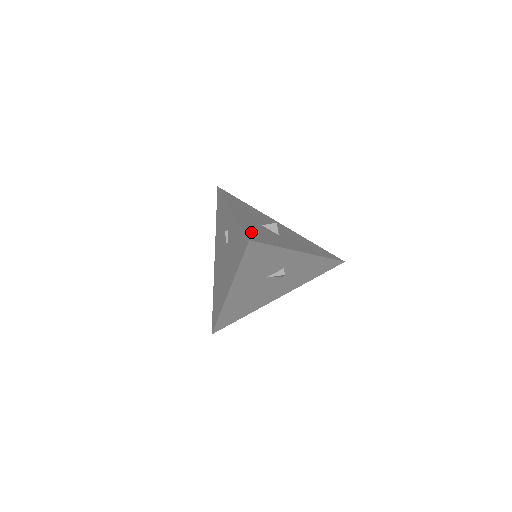
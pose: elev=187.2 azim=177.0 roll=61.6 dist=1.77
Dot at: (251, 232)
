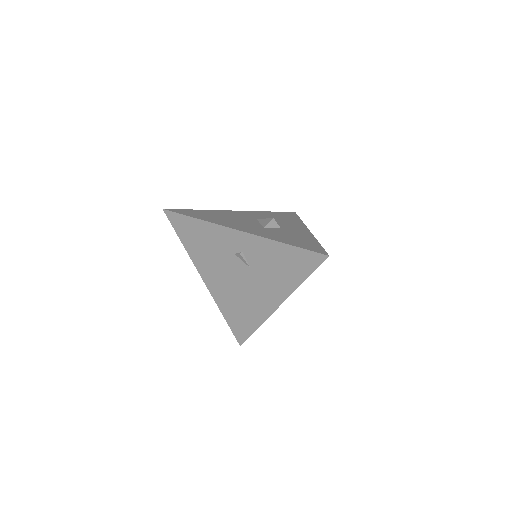
Dot at: (301, 245)
